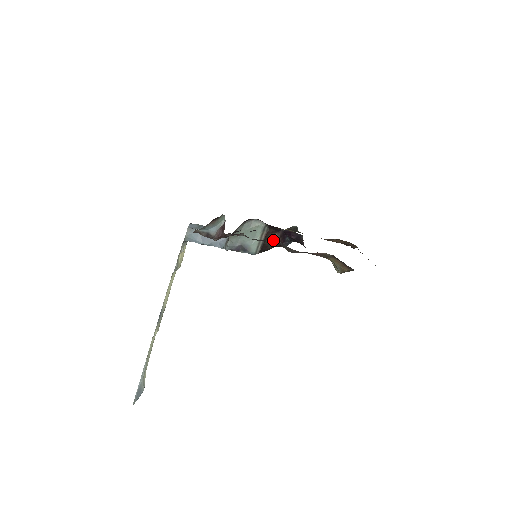
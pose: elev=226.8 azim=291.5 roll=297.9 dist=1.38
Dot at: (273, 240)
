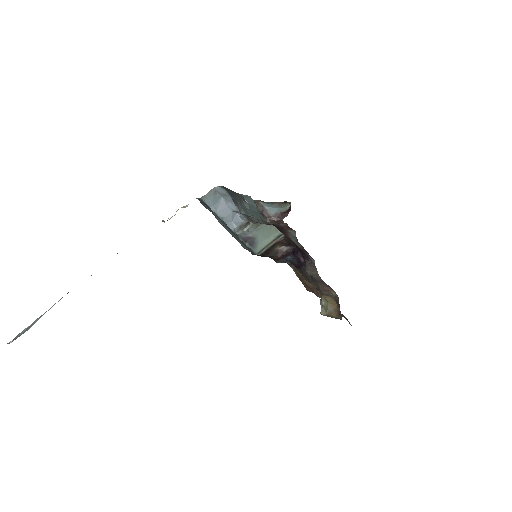
Dot at: (277, 251)
